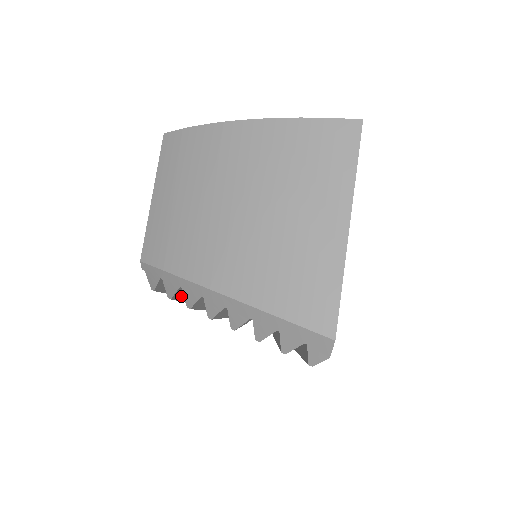
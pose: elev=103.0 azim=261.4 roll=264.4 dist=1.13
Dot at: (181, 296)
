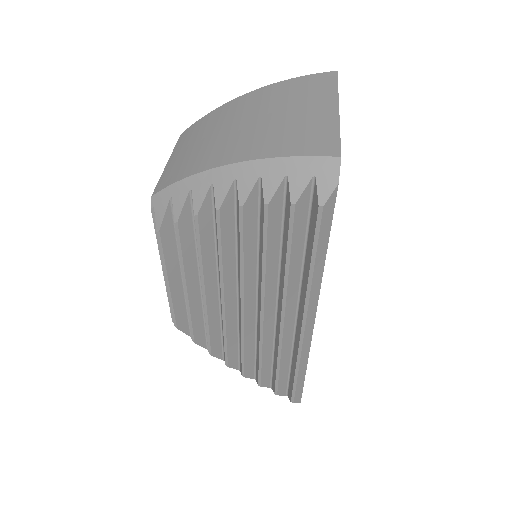
Dot at: (185, 238)
